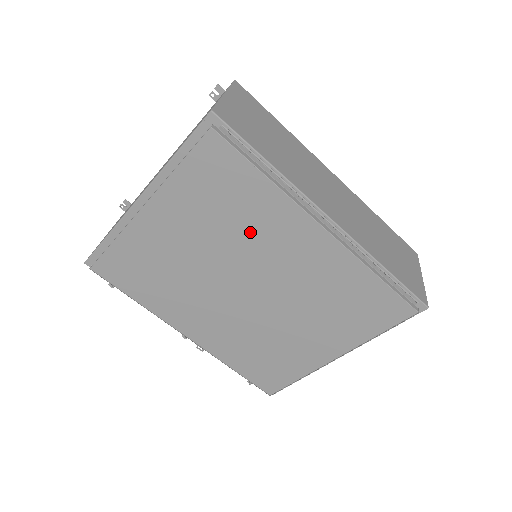
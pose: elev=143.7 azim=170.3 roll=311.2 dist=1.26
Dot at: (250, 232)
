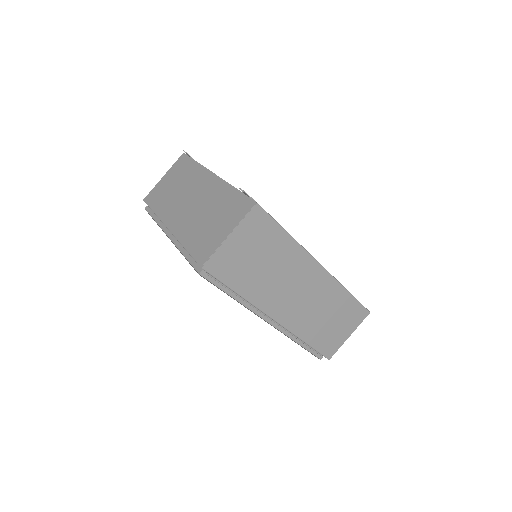
Dot at: occluded
